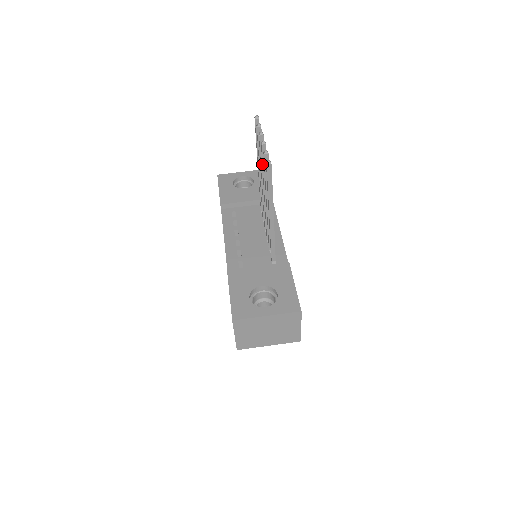
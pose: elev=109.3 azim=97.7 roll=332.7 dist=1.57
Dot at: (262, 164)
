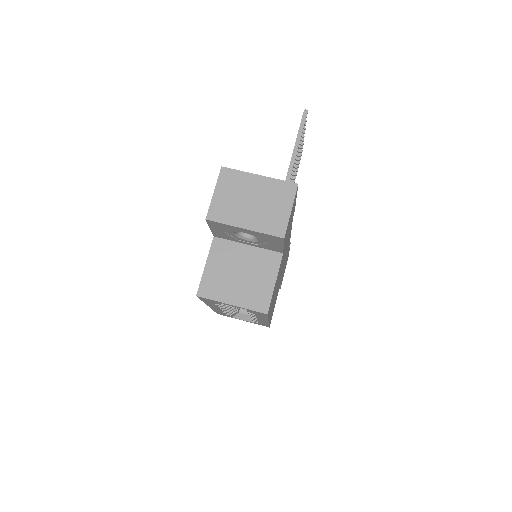
Dot at: occluded
